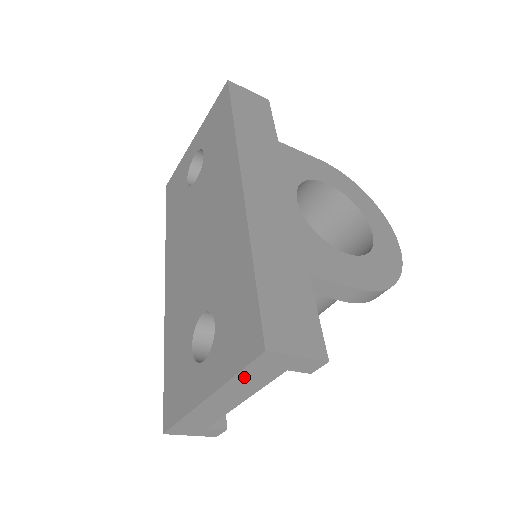
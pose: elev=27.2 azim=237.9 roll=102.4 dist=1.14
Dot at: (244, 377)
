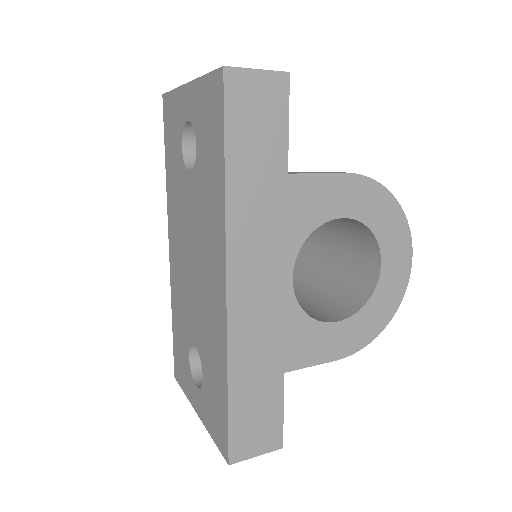
Dot at: occluded
